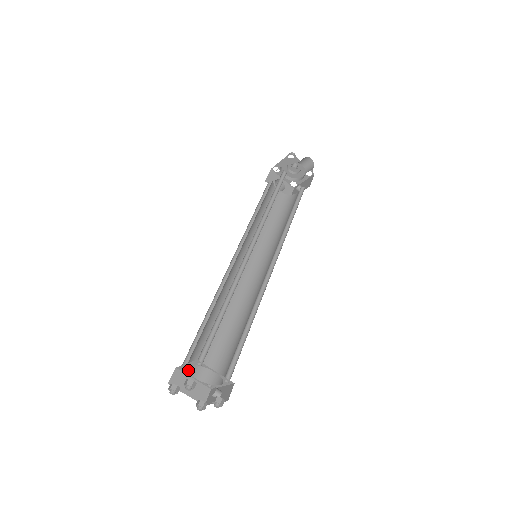
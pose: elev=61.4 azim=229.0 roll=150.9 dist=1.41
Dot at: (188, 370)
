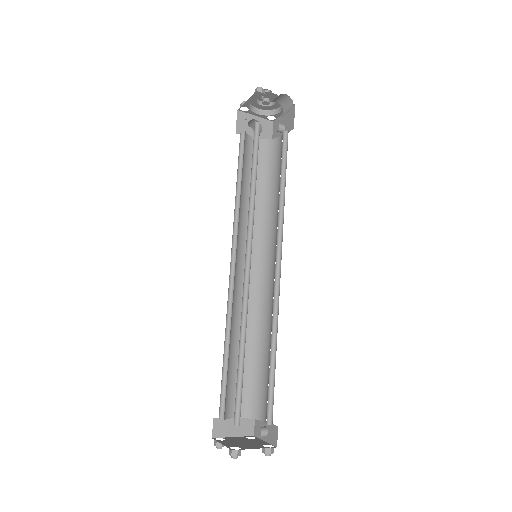
Dot at: (226, 417)
